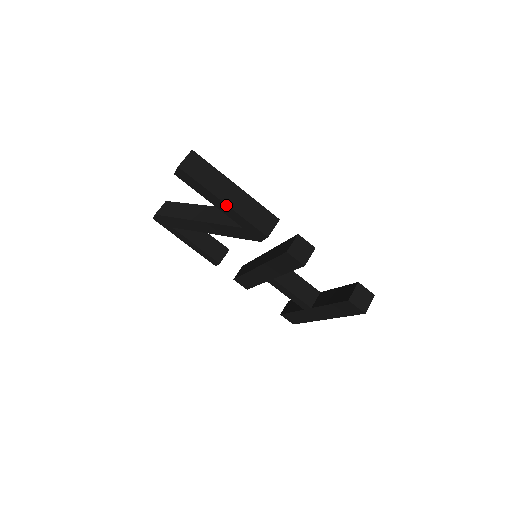
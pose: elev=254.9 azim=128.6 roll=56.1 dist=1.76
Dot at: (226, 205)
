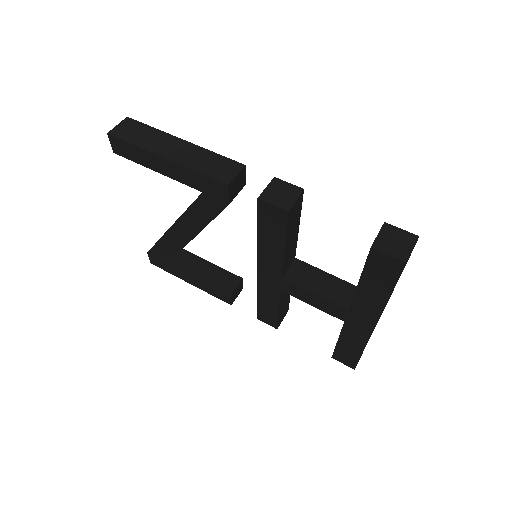
Dot at: (168, 161)
